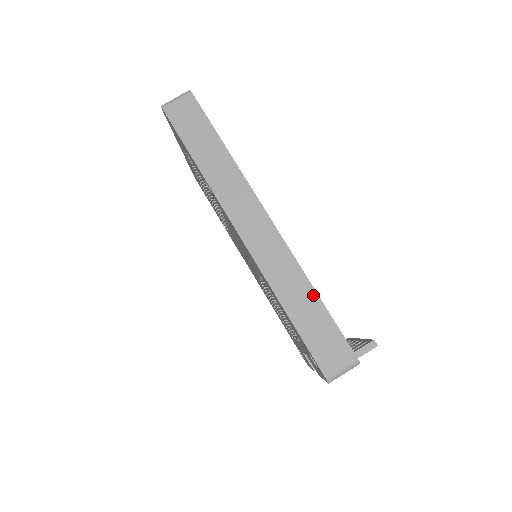
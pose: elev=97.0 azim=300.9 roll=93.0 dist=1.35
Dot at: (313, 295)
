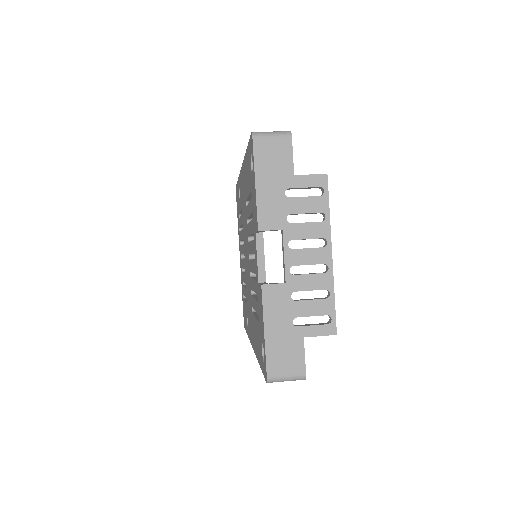
Dot at: occluded
